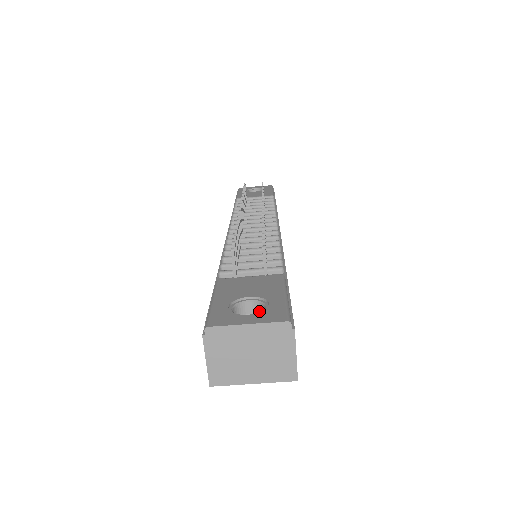
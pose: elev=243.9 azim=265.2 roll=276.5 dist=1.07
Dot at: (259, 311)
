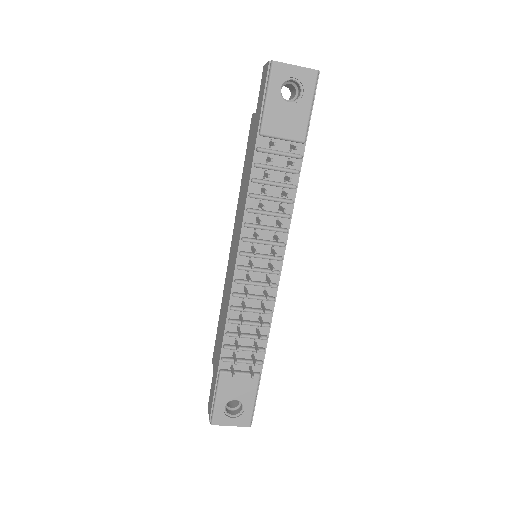
Dot at: occluded
